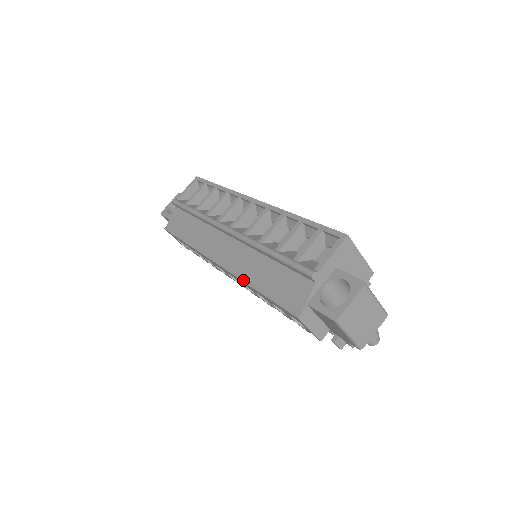
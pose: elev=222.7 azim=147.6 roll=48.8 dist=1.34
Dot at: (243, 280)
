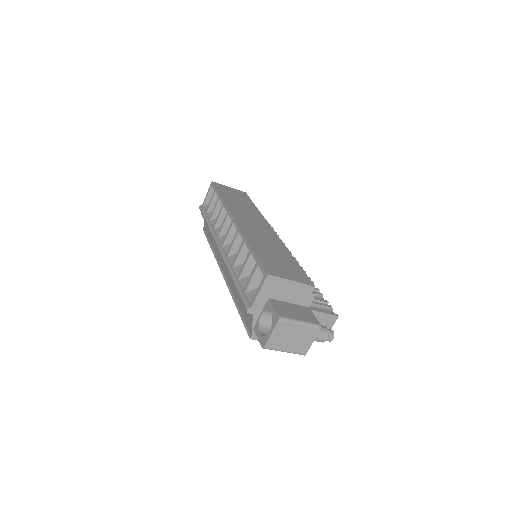
Dot at: (231, 294)
